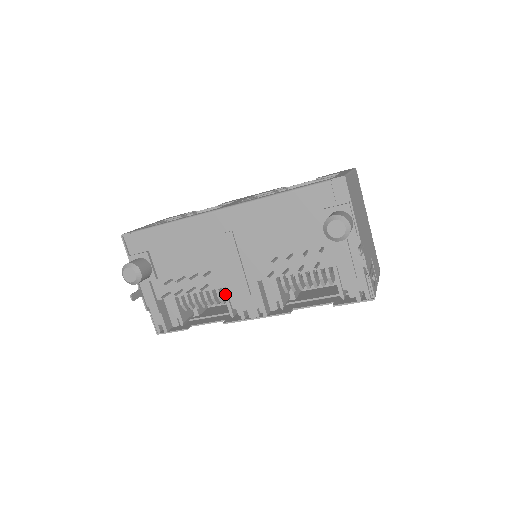
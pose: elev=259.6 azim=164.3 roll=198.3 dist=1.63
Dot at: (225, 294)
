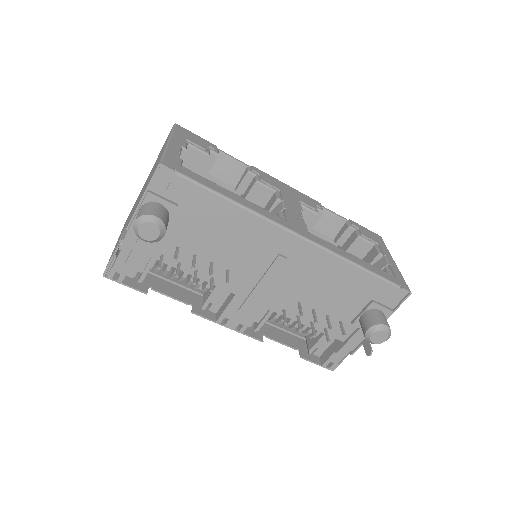
Dot at: (216, 289)
